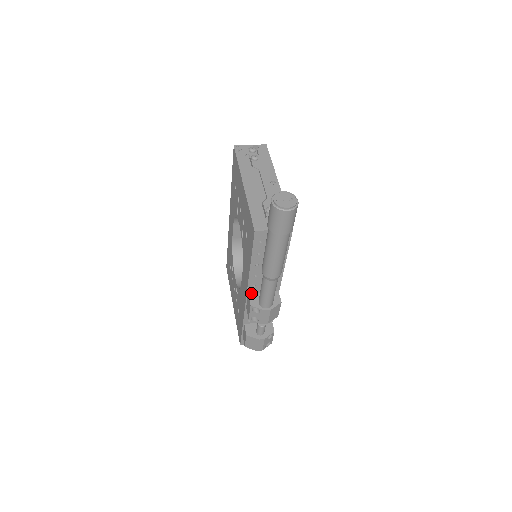
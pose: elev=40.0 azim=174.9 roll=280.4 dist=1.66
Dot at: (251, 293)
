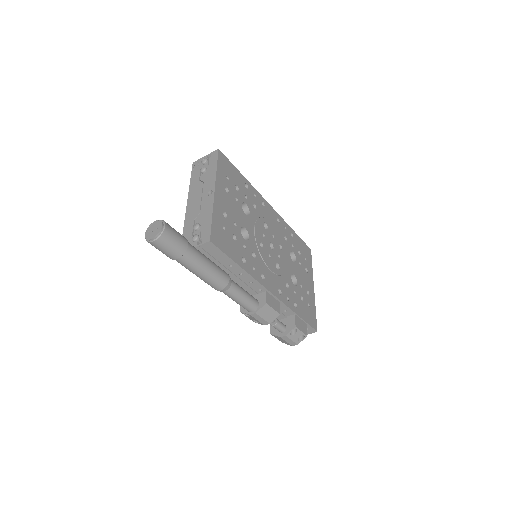
Dot at: occluded
